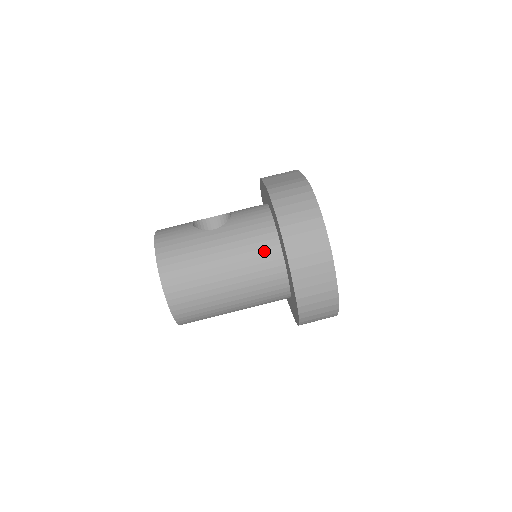
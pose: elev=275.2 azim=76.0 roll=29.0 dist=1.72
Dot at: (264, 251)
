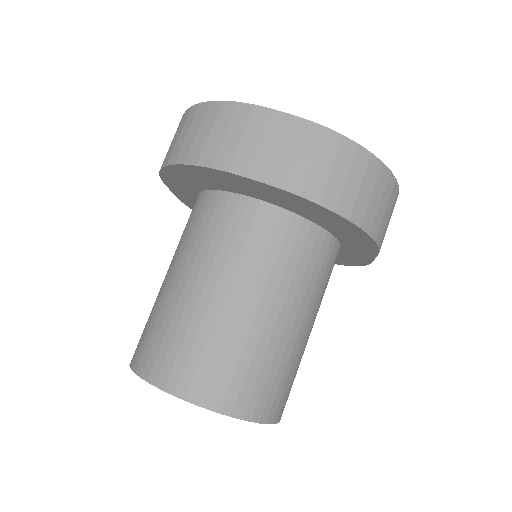
Dot at: (215, 217)
